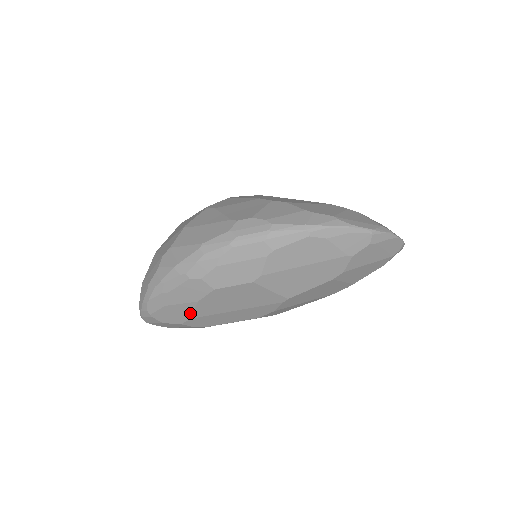
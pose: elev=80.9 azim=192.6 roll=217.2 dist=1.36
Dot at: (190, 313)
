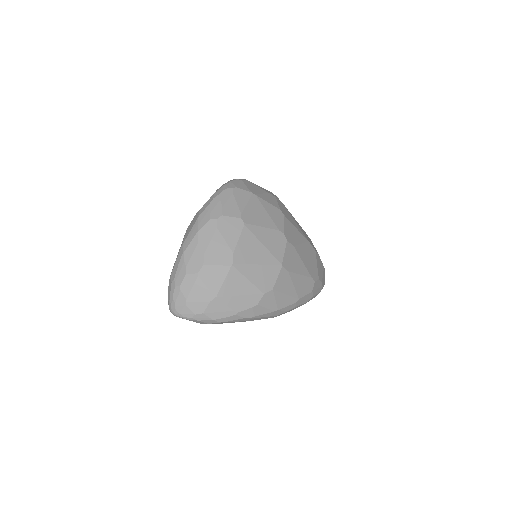
Dot at: occluded
